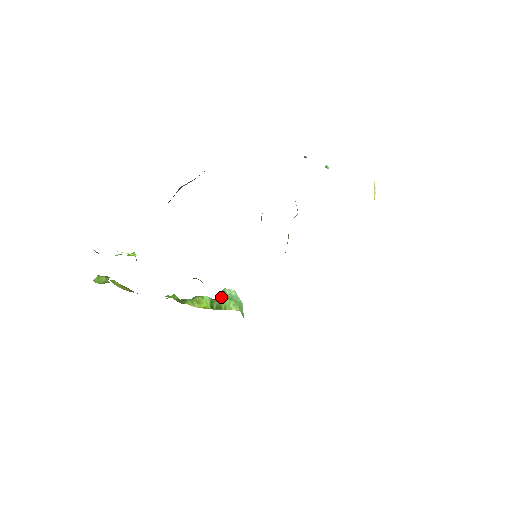
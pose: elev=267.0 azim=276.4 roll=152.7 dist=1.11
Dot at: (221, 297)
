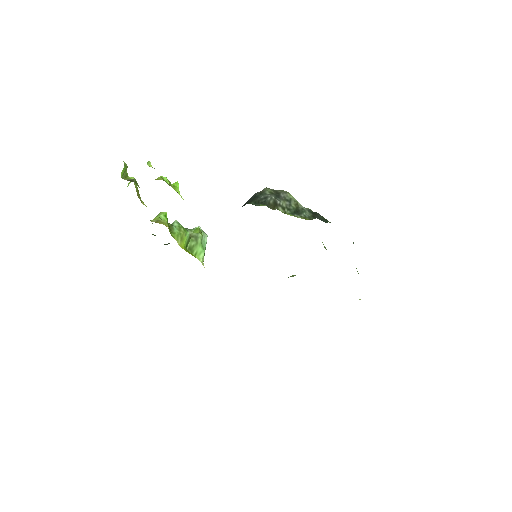
Dot at: (197, 240)
